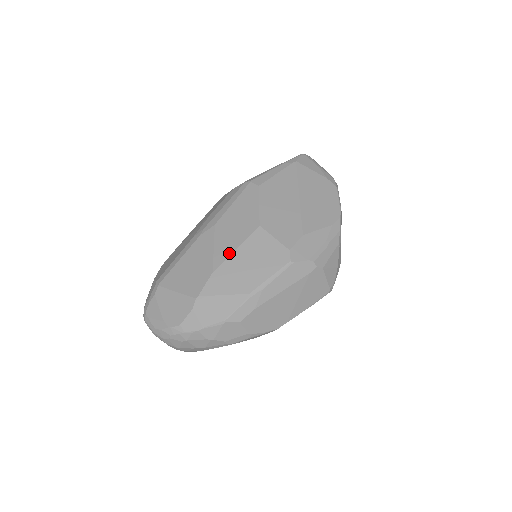
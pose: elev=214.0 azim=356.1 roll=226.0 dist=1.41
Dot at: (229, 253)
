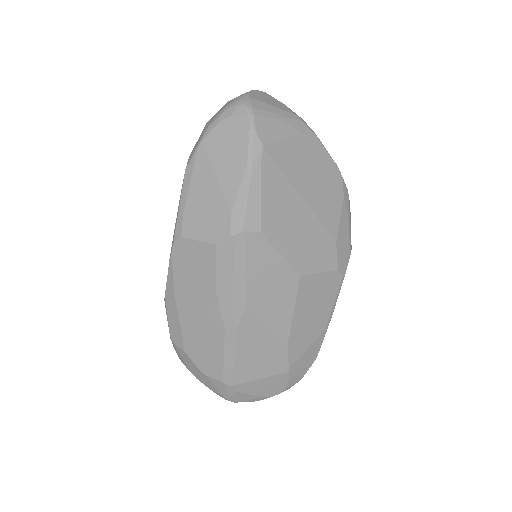
Dot at: (289, 322)
